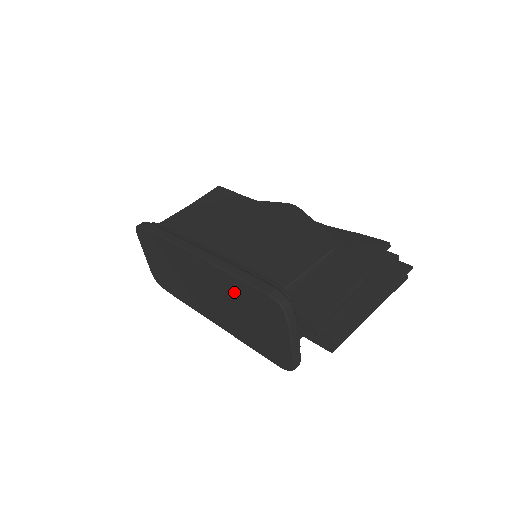
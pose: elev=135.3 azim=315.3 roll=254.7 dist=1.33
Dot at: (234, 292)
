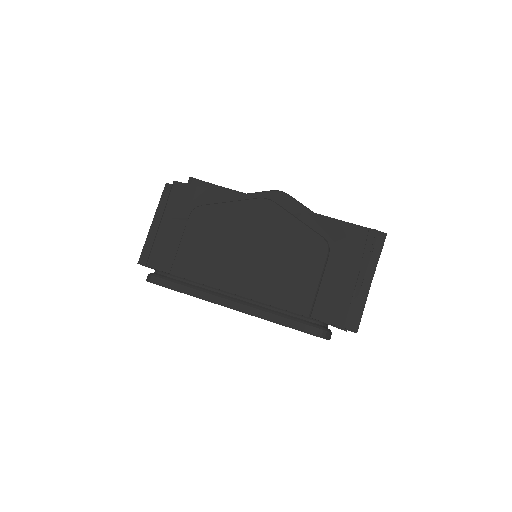
Dot at: occluded
